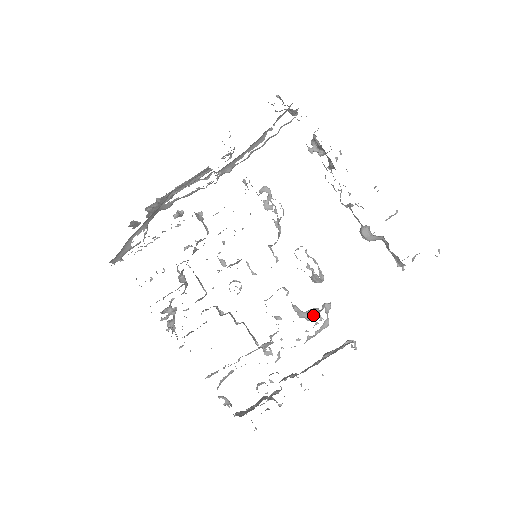
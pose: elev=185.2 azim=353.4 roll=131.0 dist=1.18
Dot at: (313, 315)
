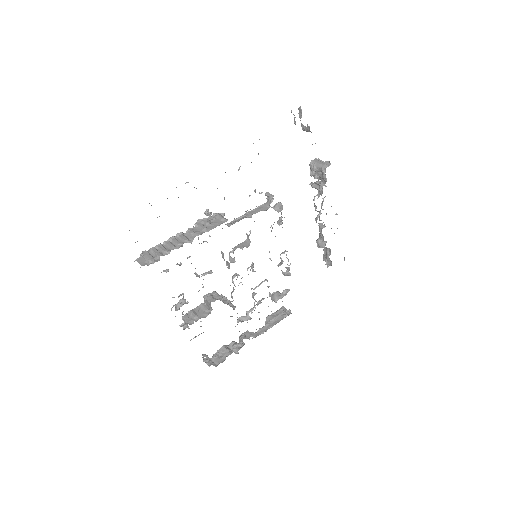
Dot at: occluded
